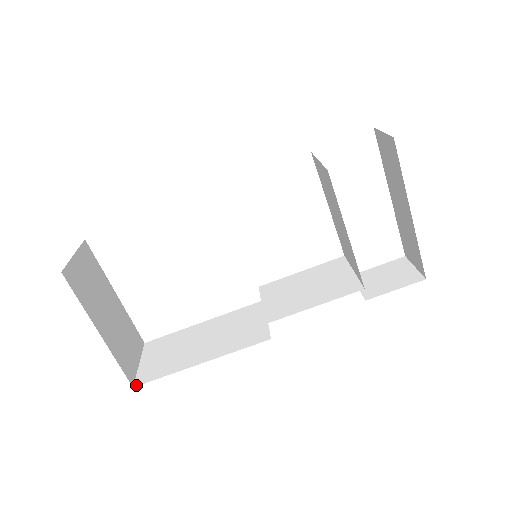
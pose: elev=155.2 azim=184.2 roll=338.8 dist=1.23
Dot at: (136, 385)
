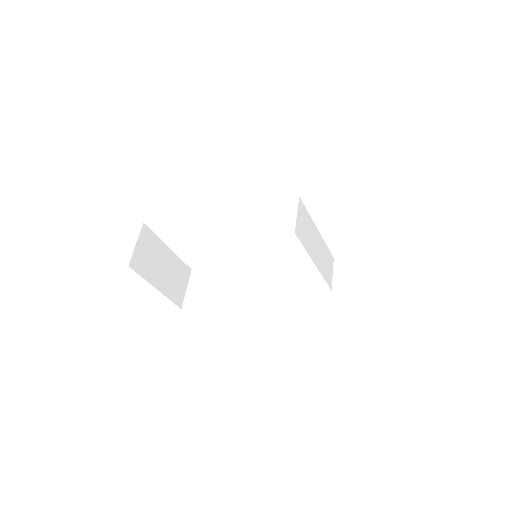
Dot at: (183, 308)
